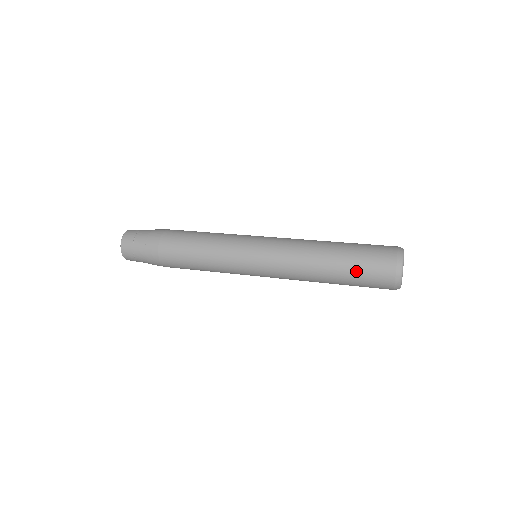
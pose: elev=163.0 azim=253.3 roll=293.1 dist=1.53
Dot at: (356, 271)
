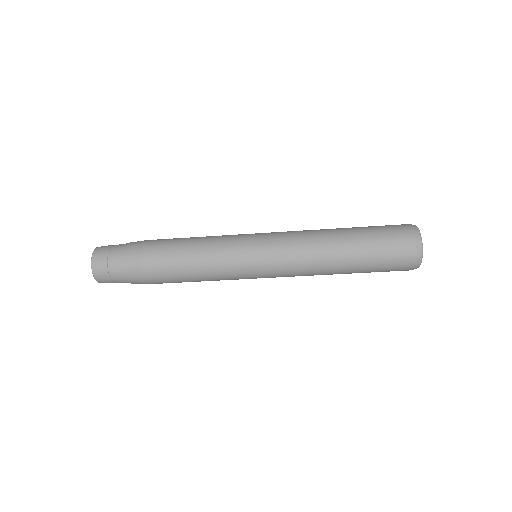
Dot at: (373, 242)
